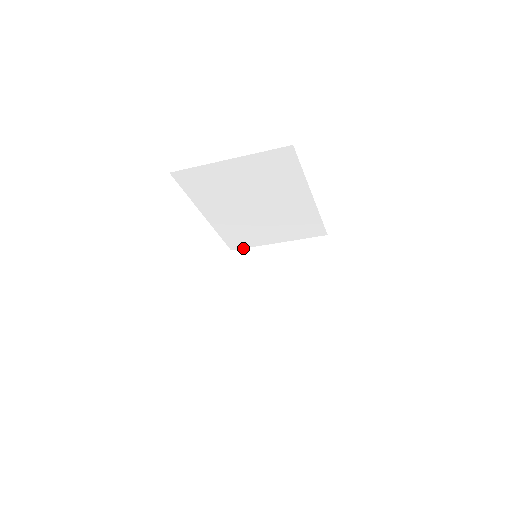
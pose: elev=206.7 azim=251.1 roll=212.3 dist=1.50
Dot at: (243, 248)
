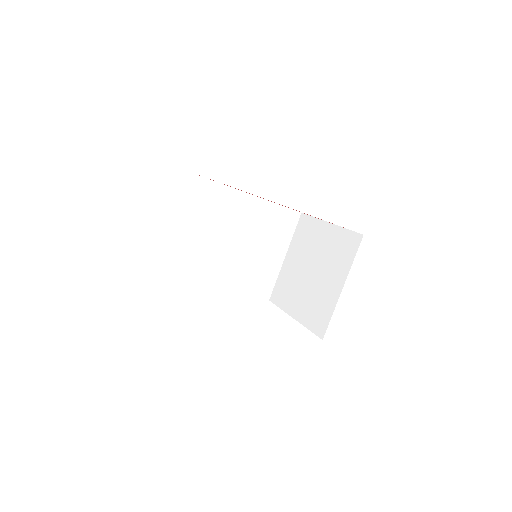
Dot at: (273, 289)
